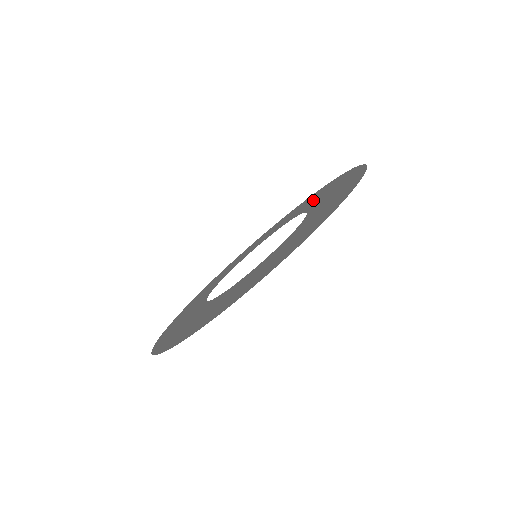
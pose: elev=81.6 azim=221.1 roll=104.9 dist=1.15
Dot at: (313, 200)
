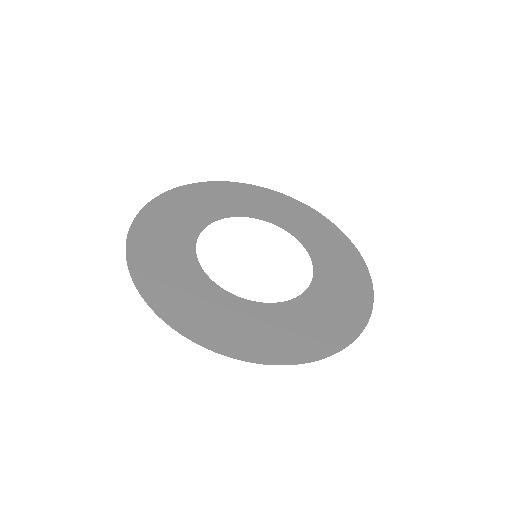
Dot at: (320, 240)
